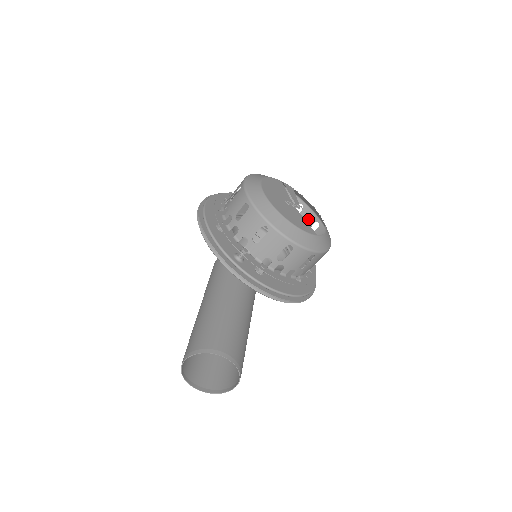
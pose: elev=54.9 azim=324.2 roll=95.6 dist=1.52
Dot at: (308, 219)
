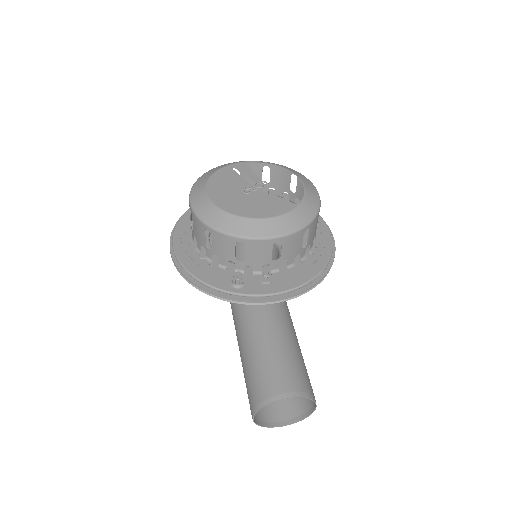
Dot at: (282, 176)
